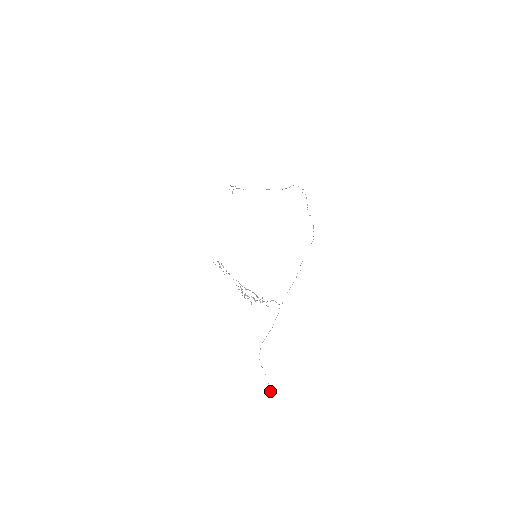
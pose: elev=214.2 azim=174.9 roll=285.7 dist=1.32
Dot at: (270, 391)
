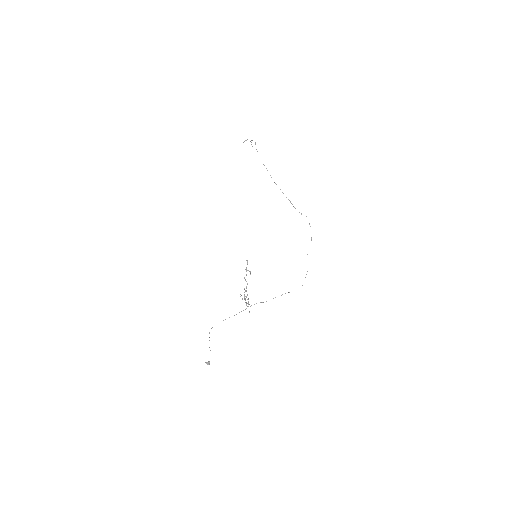
Dot at: (209, 364)
